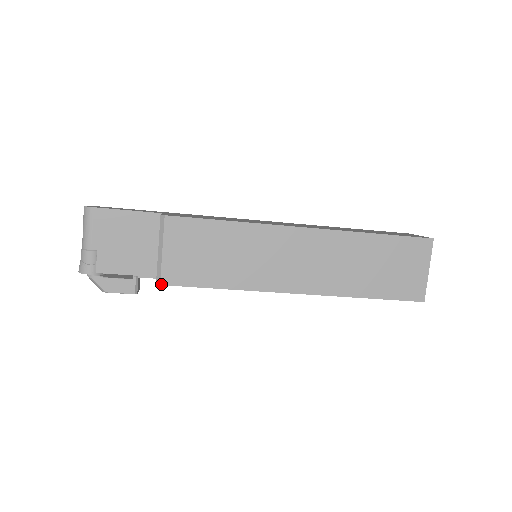
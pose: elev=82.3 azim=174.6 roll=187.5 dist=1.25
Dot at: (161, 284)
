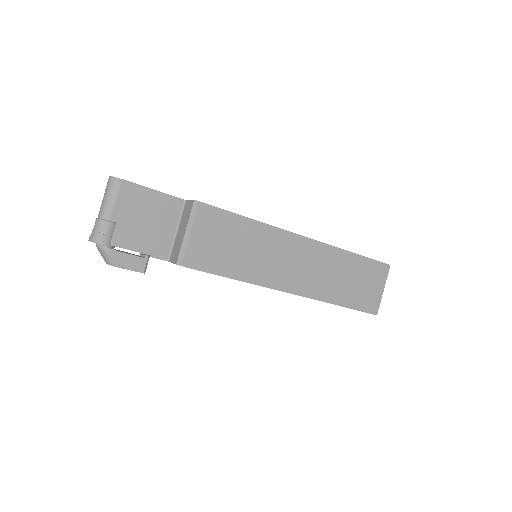
Dot at: (182, 265)
